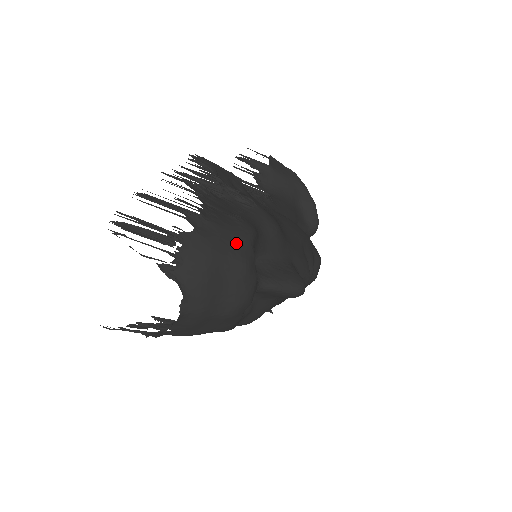
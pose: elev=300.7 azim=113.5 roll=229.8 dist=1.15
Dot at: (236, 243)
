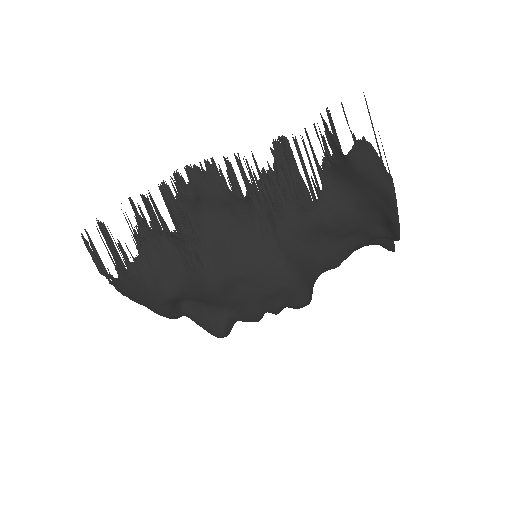
Dot at: (149, 300)
